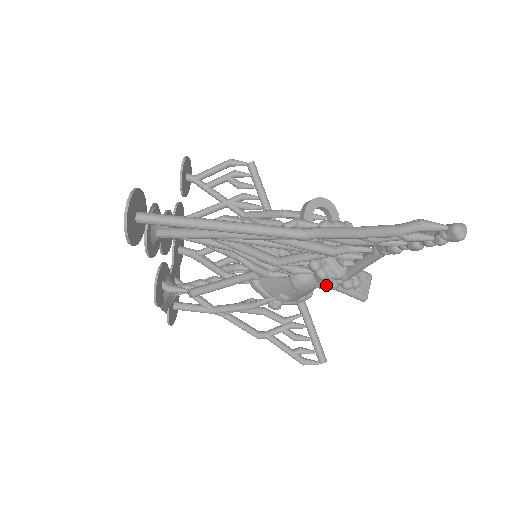
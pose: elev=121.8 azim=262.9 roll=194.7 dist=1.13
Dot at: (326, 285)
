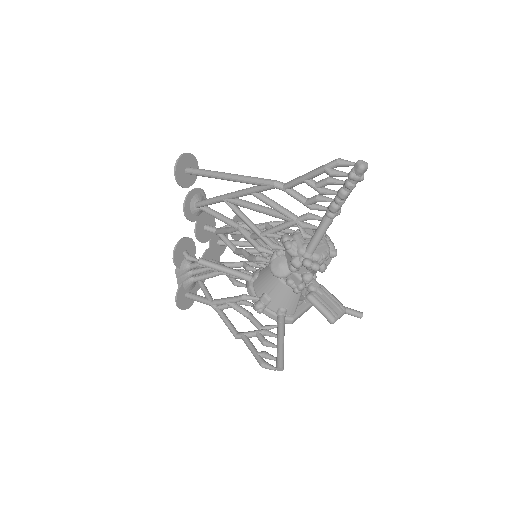
Dot at: (291, 260)
